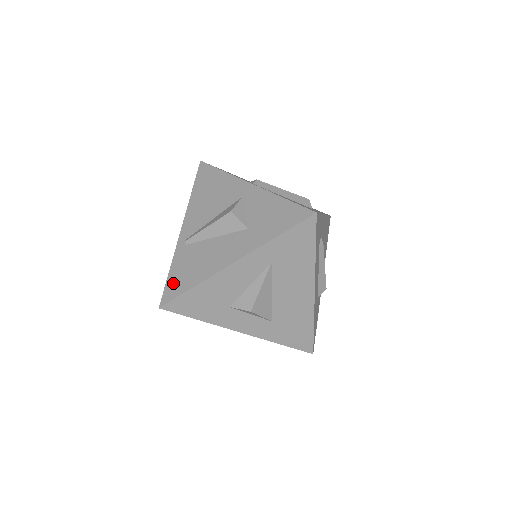
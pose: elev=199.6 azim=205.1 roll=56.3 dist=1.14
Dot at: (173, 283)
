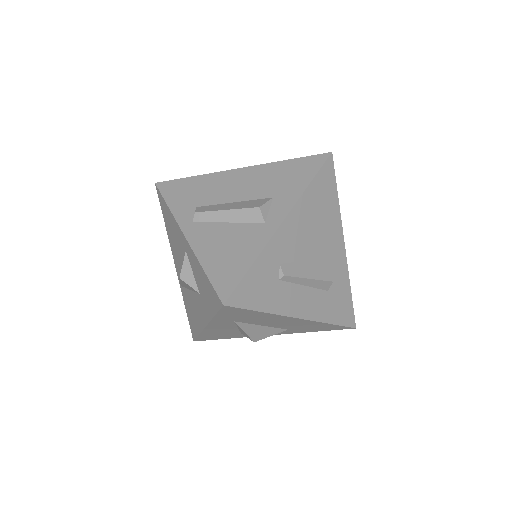
Dot at: (190, 323)
